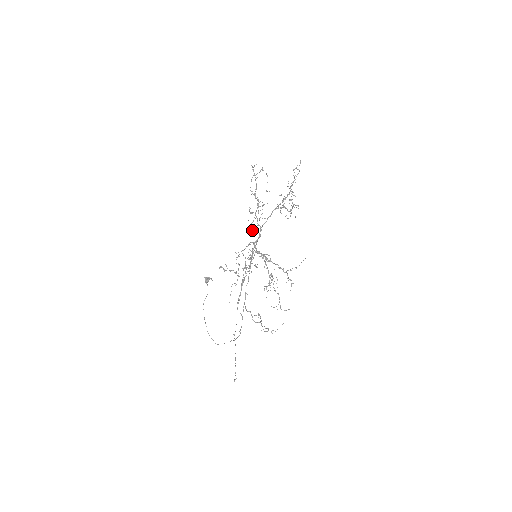
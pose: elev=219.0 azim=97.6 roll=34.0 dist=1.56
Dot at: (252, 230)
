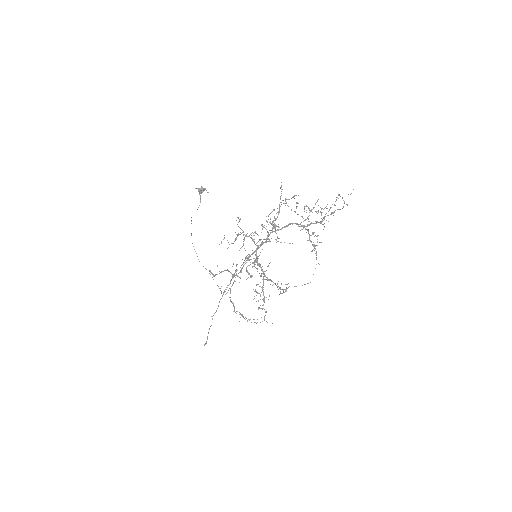
Dot at: (256, 261)
